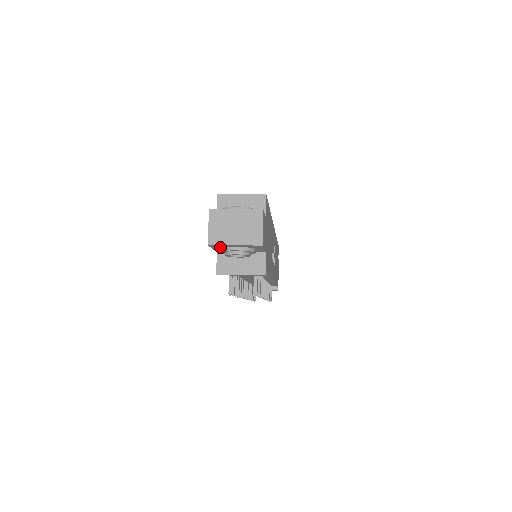
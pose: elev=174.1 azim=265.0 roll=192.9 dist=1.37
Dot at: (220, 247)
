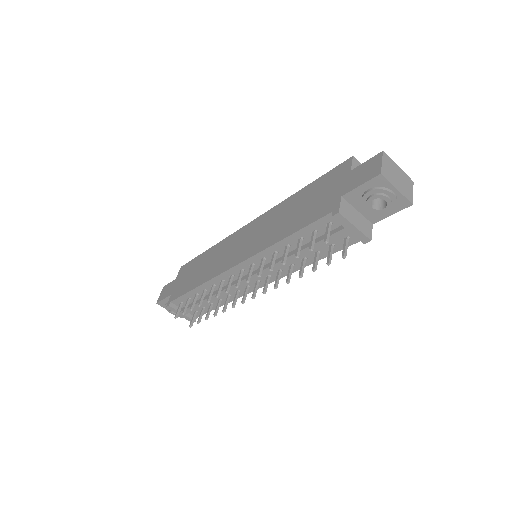
Dot at: (374, 186)
